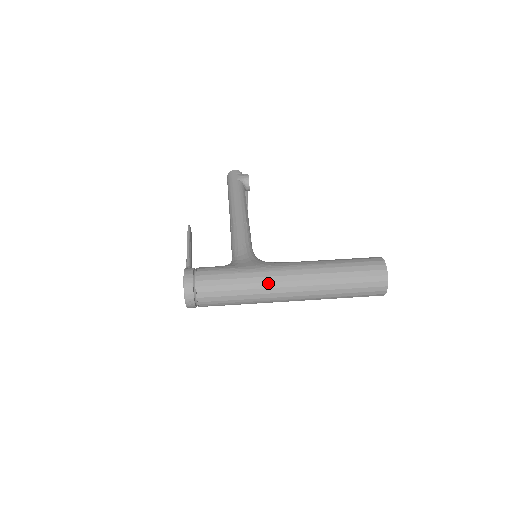
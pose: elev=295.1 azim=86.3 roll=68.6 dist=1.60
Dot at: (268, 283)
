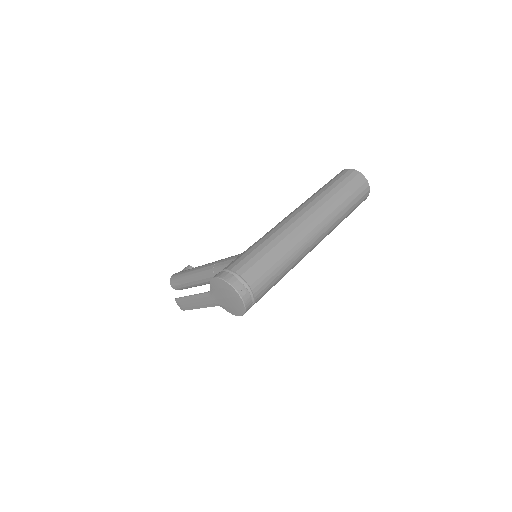
Dot at: (287, 229)
